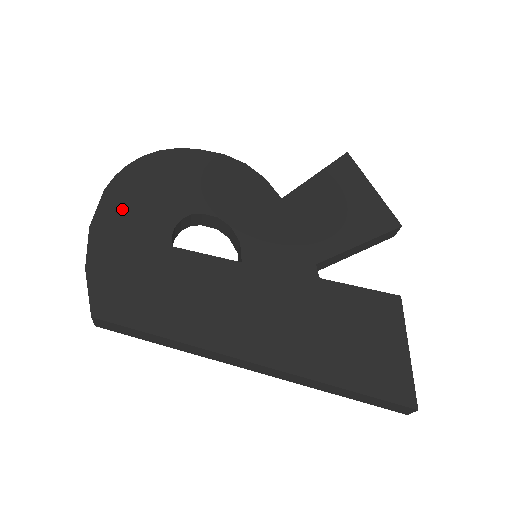
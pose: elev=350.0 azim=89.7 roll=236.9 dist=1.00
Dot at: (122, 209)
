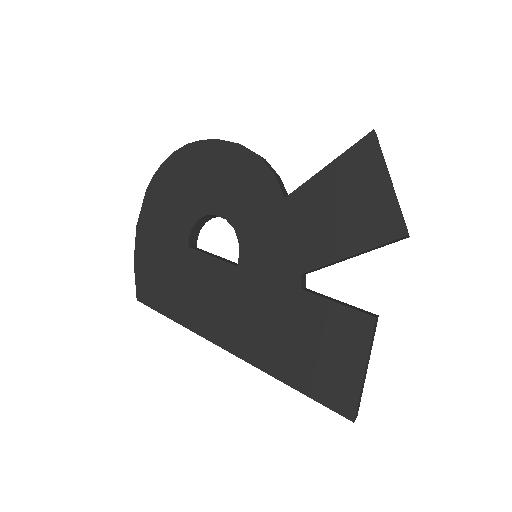
Dot at: (157, 209)
